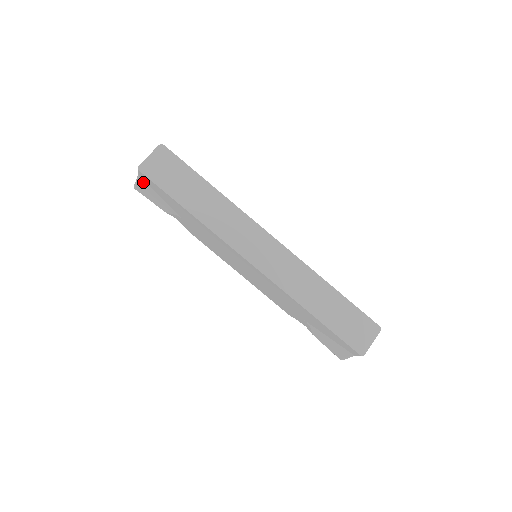
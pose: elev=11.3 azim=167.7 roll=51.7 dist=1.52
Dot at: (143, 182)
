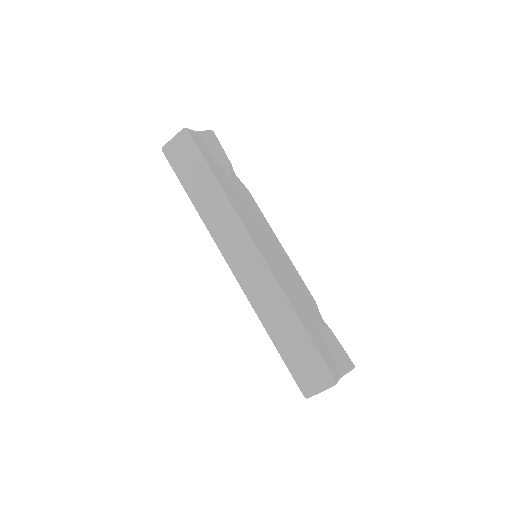
Dot at: occluded
